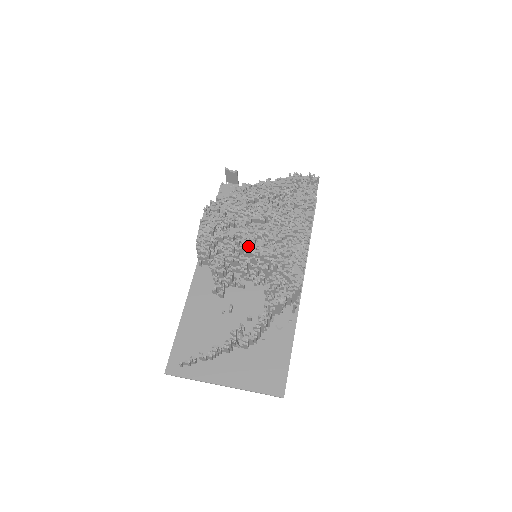
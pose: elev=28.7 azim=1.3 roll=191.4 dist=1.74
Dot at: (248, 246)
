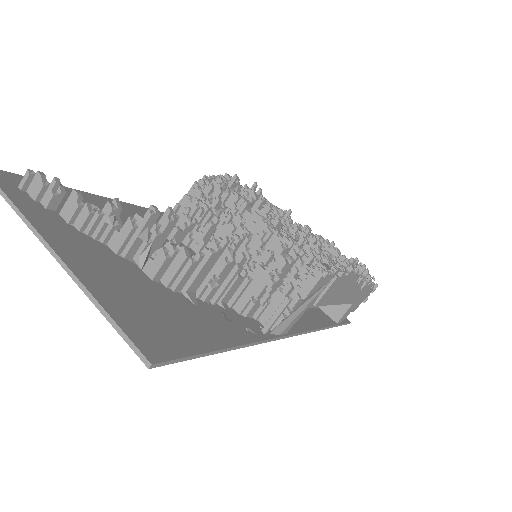
Dot at: (268, 218)
